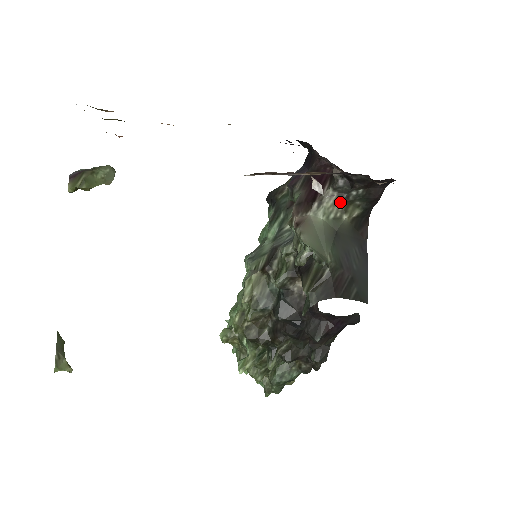
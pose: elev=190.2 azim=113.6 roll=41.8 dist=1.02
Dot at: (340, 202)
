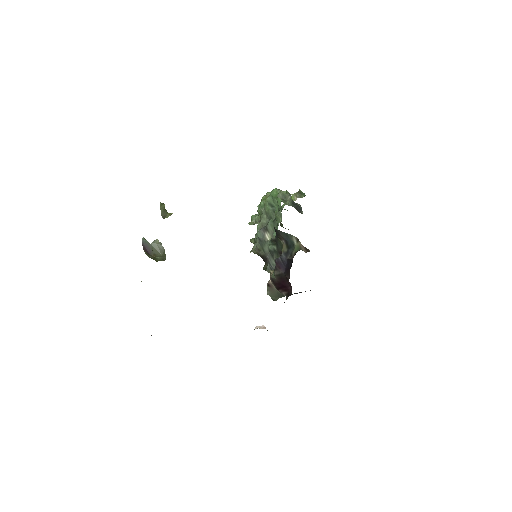
Dot at: occluded
